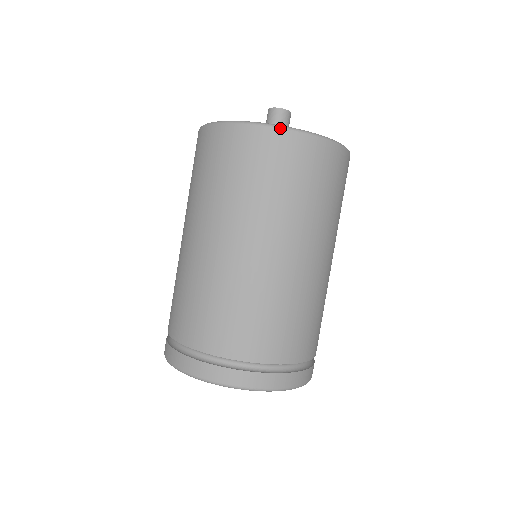
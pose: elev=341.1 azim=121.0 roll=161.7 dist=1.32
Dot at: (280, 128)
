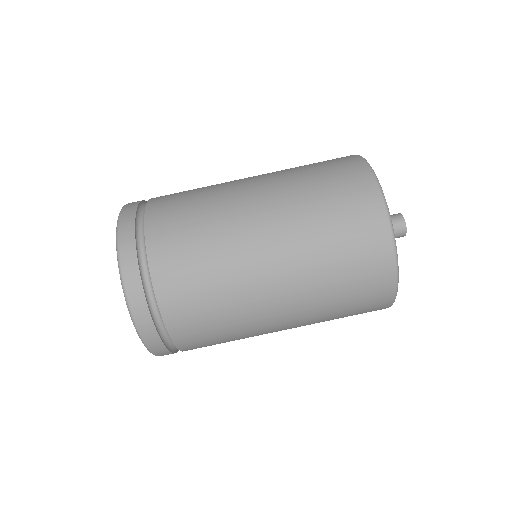
Dot at: (368, 164)
